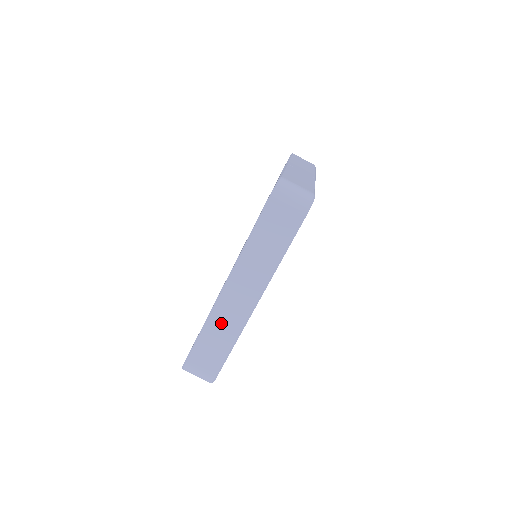
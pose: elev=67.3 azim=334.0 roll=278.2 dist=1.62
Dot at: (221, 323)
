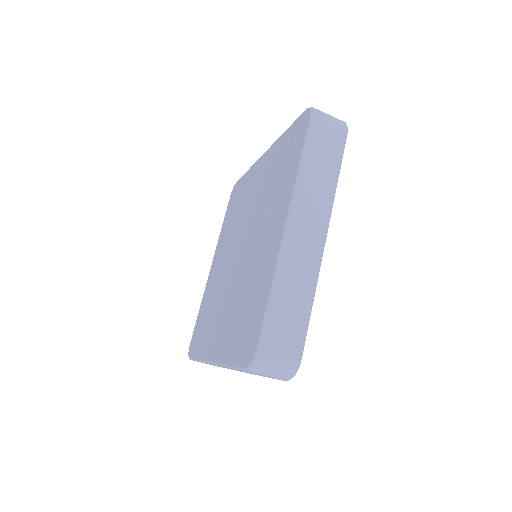
Dot at: occluded
